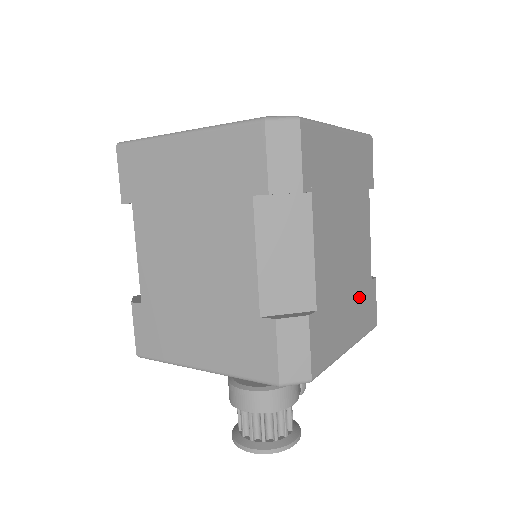
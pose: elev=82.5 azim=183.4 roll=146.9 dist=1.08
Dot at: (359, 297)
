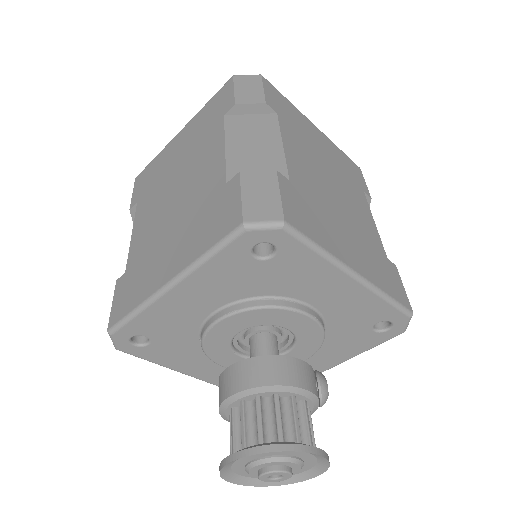
Dot at: (367, 249)
